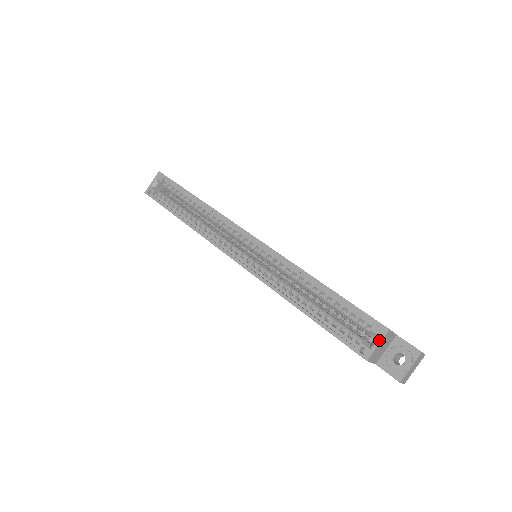
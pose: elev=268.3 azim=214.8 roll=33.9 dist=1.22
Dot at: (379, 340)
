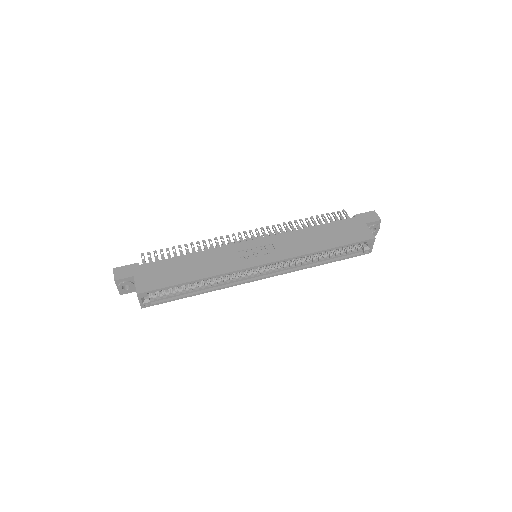
Dot at: (373, 244)
